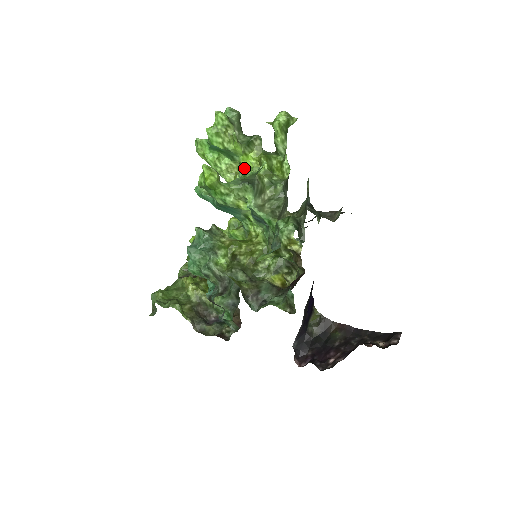
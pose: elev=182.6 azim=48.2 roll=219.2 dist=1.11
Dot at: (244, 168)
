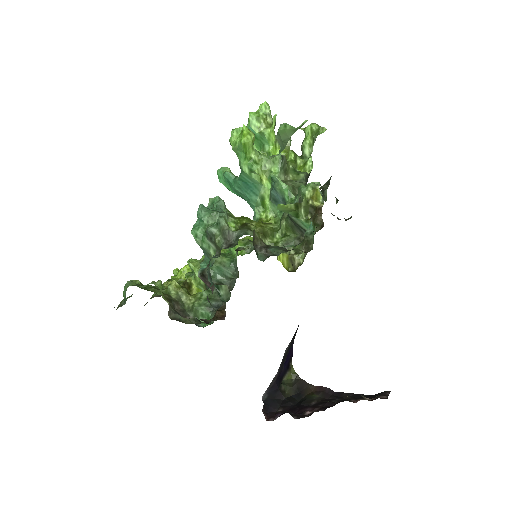
Dot at: occluded
